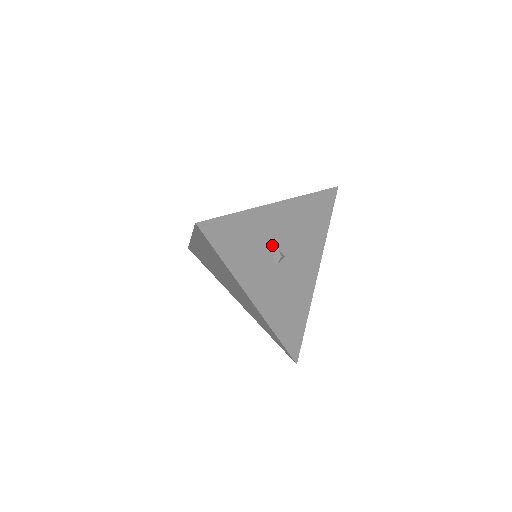
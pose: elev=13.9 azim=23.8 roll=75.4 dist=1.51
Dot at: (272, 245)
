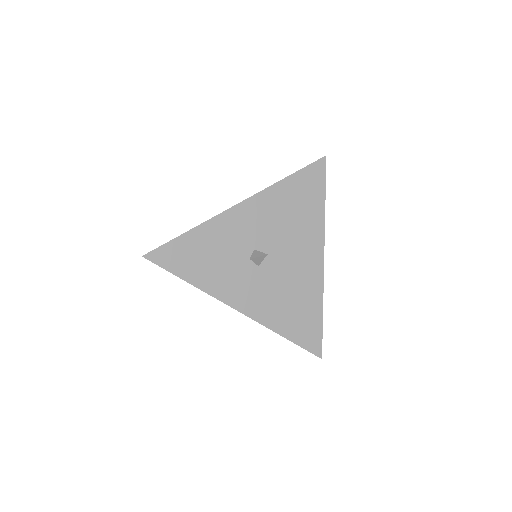
Dot at: (245, 248)
